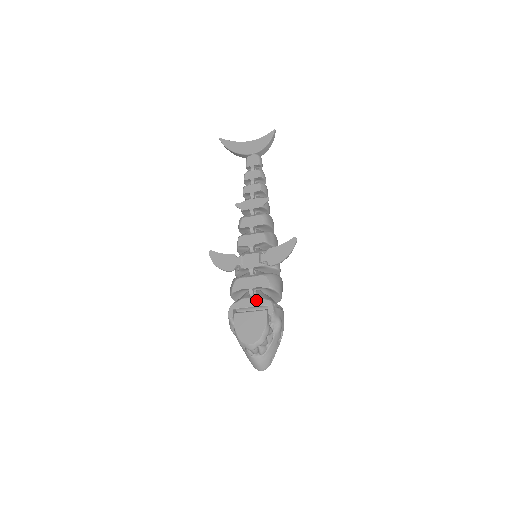
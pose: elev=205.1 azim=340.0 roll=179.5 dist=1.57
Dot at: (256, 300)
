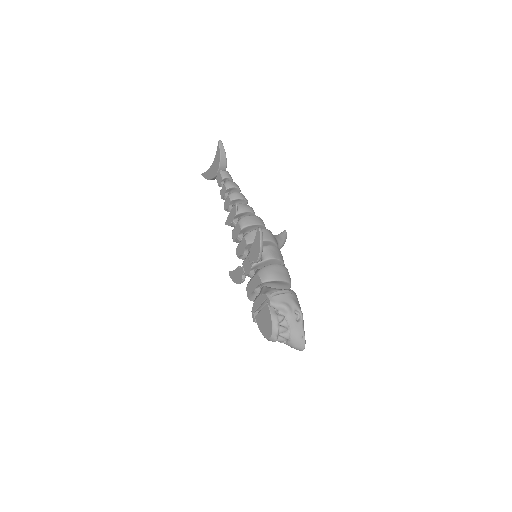
Dot at: (260, 298)
